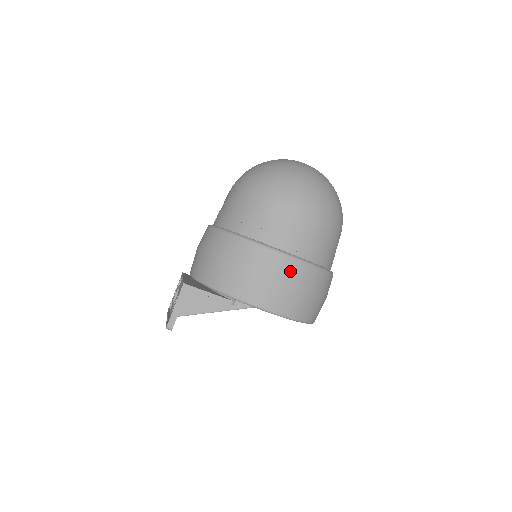
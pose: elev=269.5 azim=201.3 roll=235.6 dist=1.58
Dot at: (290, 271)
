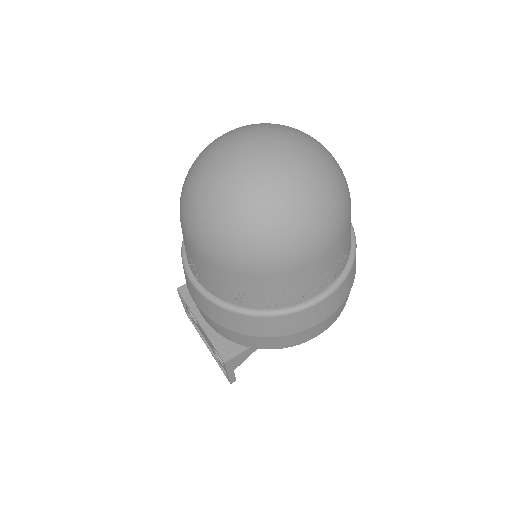
Dot at: (330, 305)
